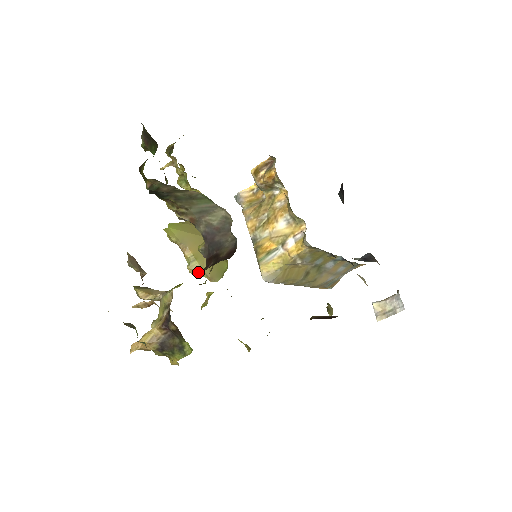
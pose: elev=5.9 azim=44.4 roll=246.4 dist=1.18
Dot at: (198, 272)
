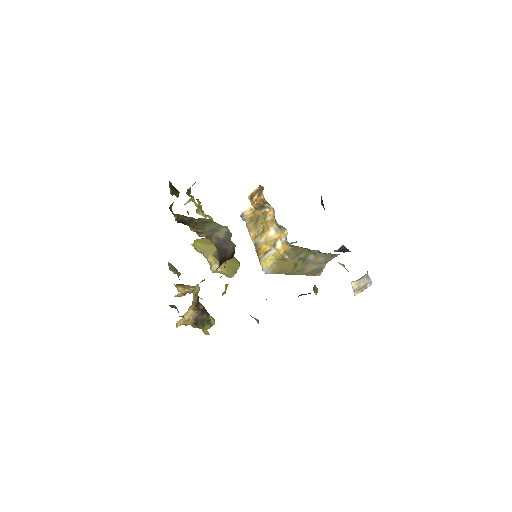
Dot at: (218, 271)
